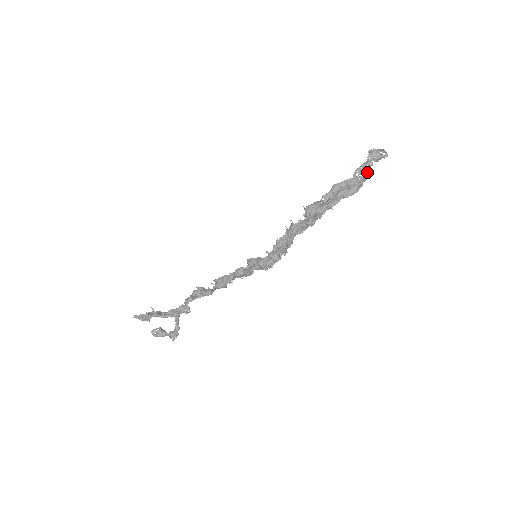
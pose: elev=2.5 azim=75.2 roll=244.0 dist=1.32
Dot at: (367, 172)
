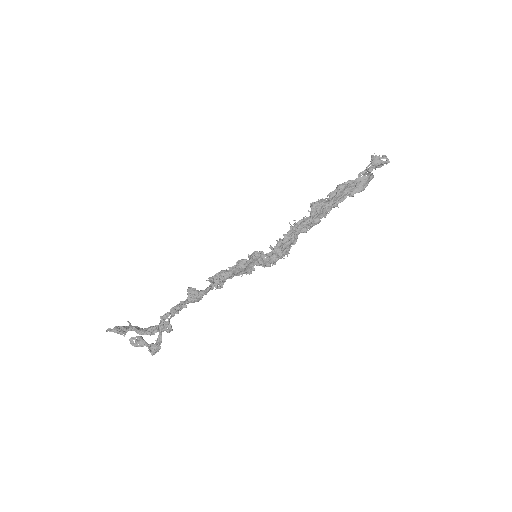
Dot at: (371, 174)
